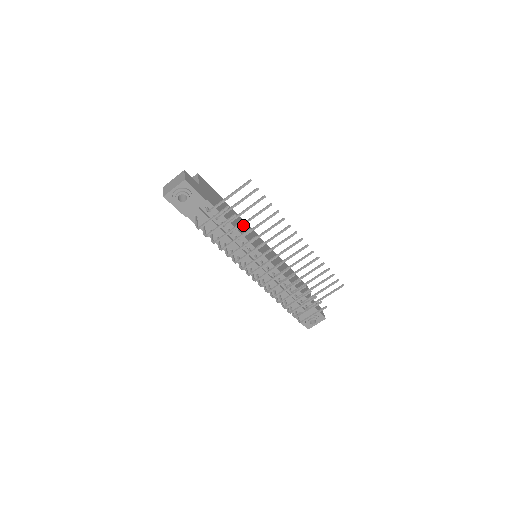
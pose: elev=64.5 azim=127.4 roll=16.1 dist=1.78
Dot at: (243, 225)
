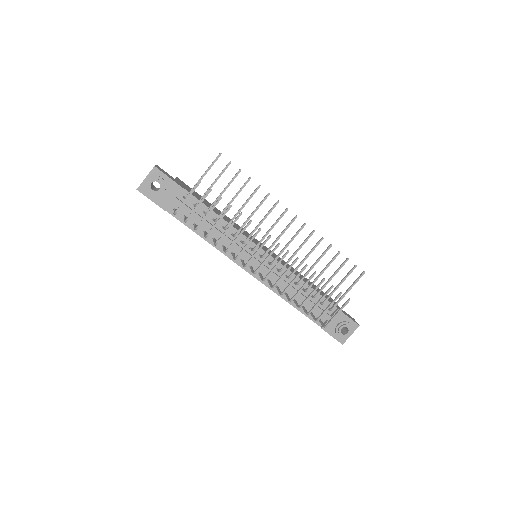
Dot at: (226, 208)
